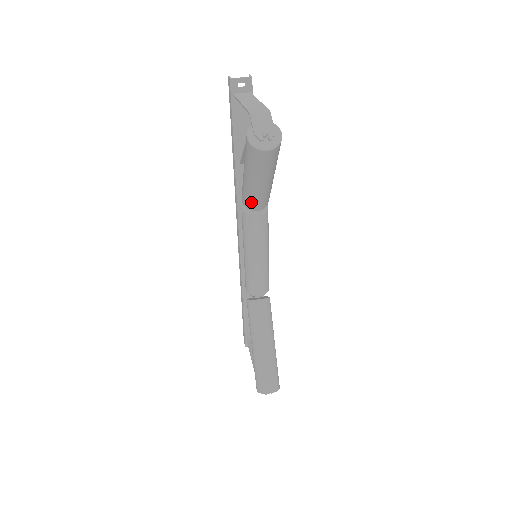
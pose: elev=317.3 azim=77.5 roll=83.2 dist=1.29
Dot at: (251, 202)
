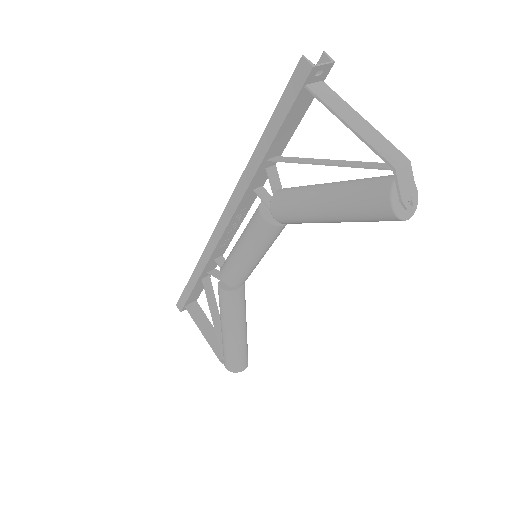
Dot at: (296, 223)
